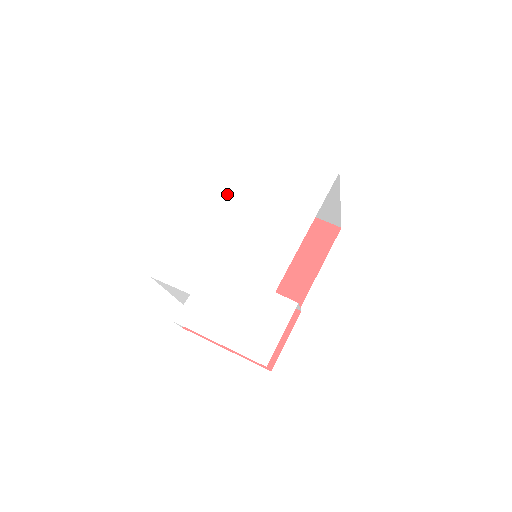
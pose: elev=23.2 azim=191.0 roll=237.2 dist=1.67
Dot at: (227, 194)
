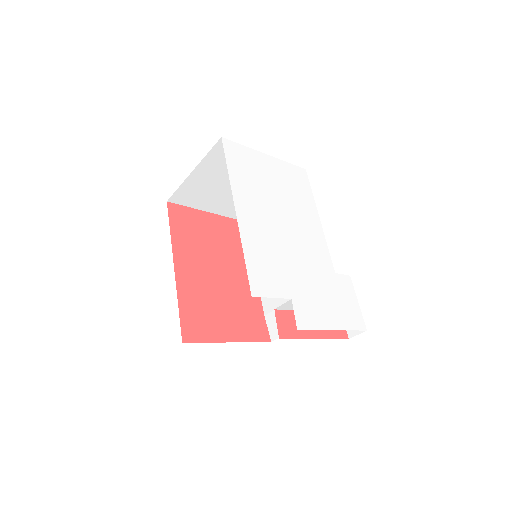
Dot at: (252, 196)
